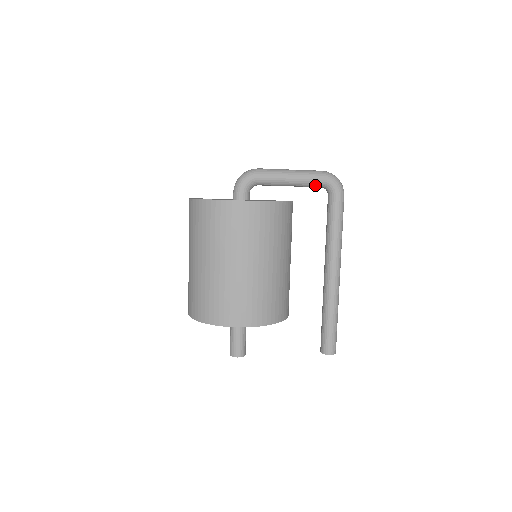
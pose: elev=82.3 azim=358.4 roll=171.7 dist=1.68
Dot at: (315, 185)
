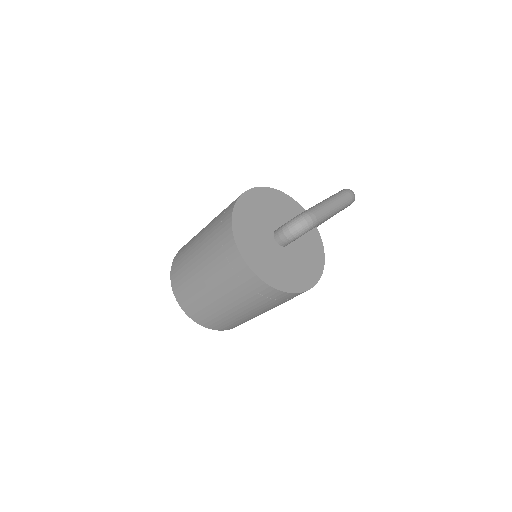
Dot at: occluded
